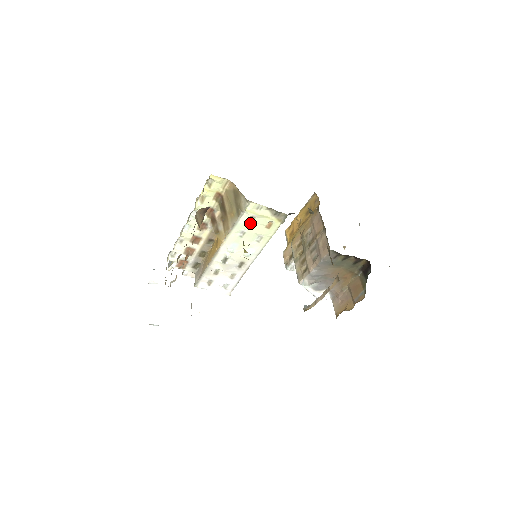
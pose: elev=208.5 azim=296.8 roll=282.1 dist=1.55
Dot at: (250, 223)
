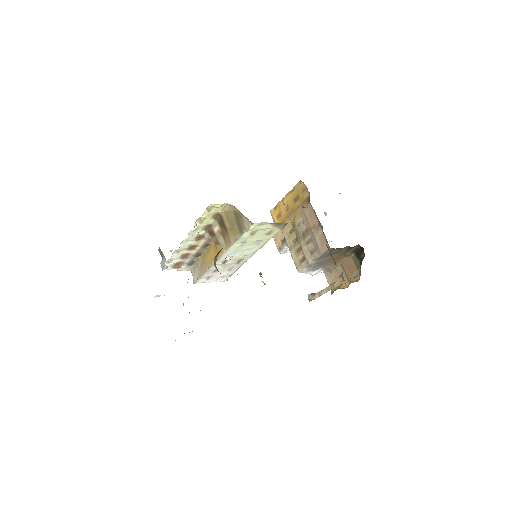
Dot at: (252, 235)
